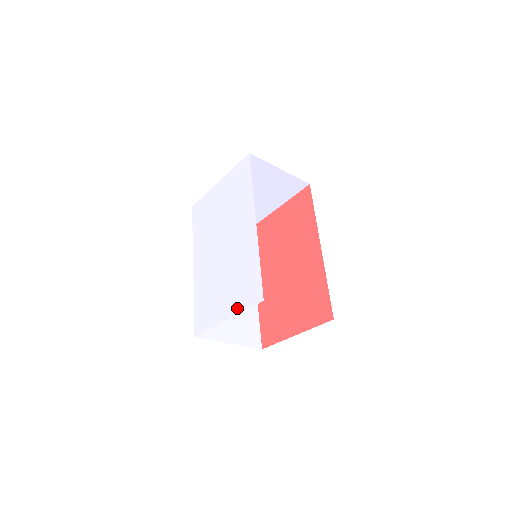
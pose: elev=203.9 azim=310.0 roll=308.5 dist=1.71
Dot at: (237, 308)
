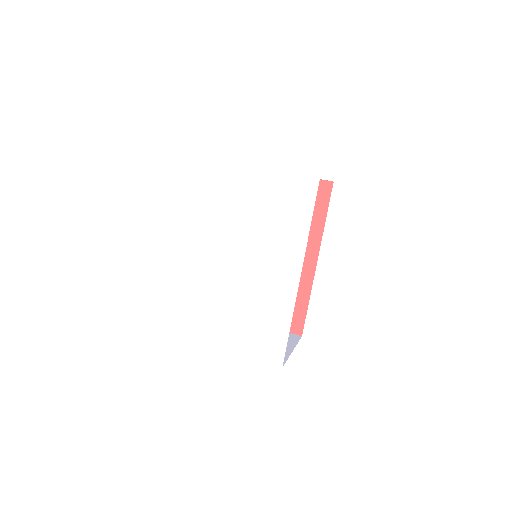
Dot at: (245, 350)
